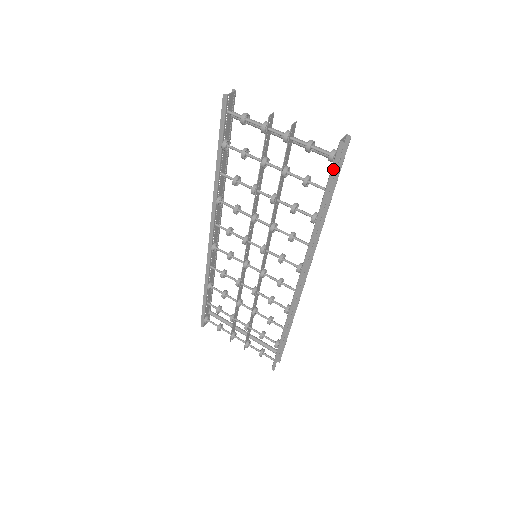
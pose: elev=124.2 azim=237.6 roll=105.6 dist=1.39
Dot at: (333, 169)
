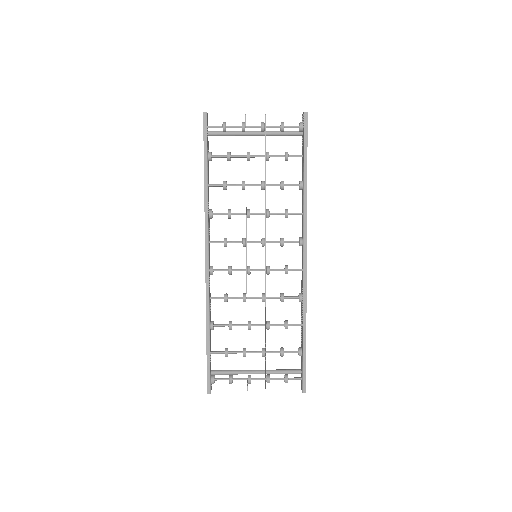
Dot at: (305, 135)
